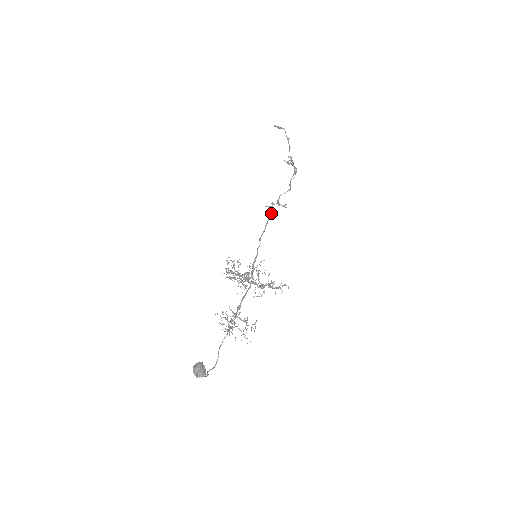
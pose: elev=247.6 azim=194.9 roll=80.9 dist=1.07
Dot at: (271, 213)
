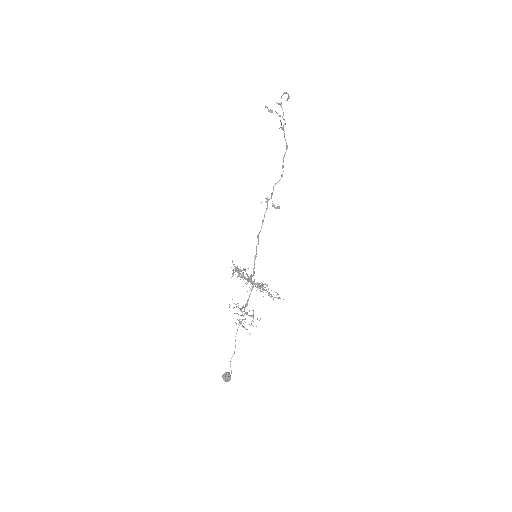
Dot at: (266, 210)
